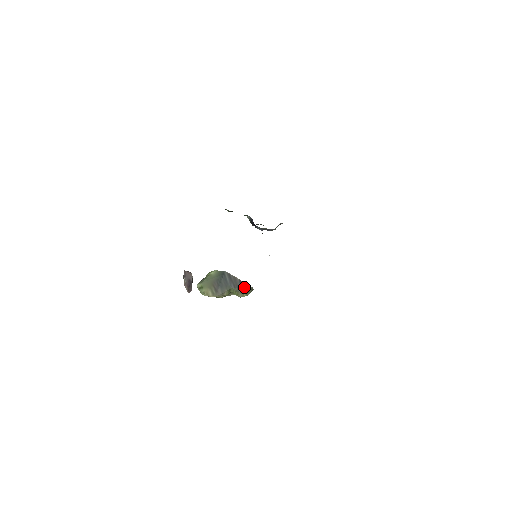
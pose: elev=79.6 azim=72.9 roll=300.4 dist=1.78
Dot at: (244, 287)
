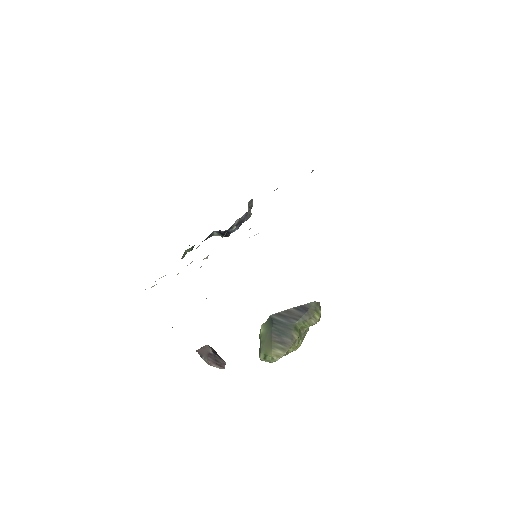
Dot at: (306, 310)
